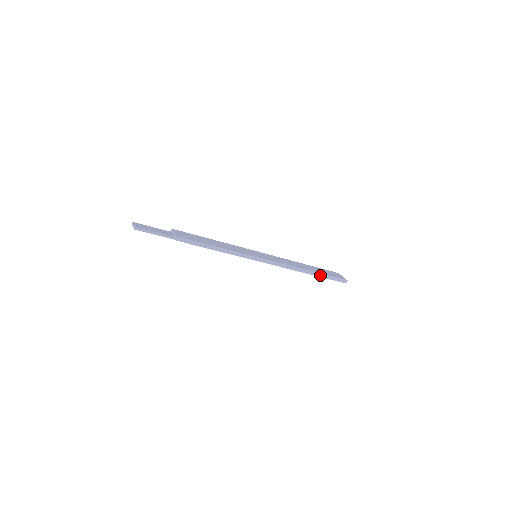
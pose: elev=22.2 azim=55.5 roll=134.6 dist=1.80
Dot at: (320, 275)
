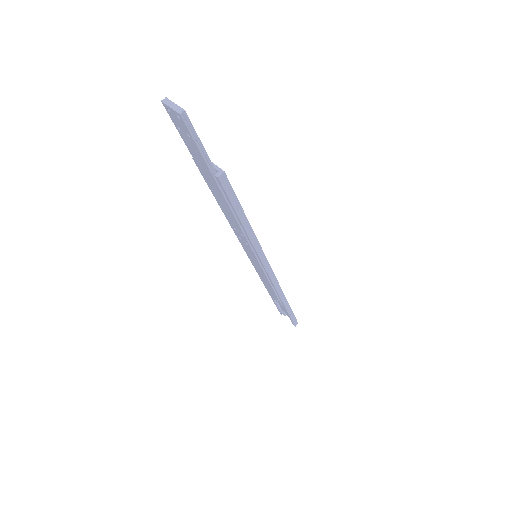
Dot at: (288, 309)
